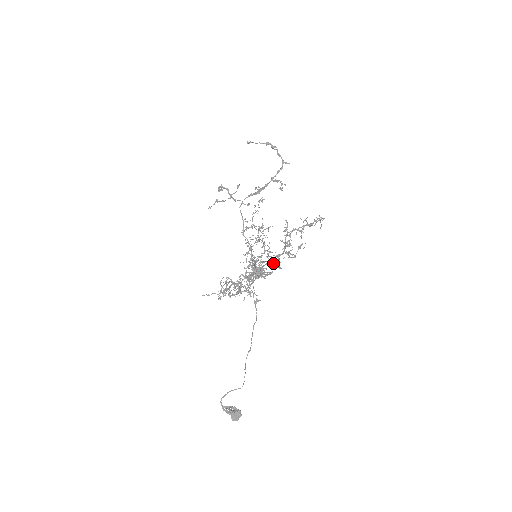
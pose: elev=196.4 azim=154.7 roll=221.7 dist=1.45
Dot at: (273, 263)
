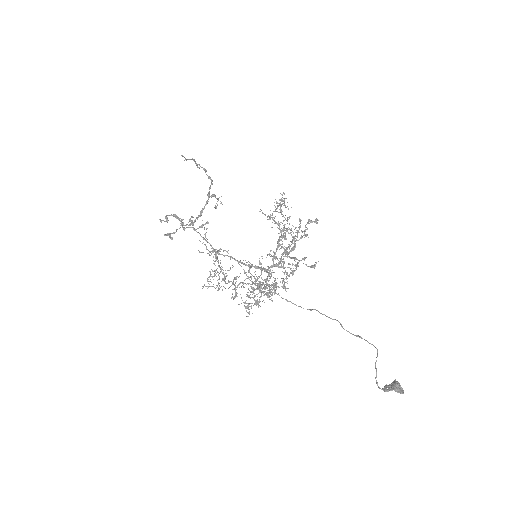
Dot at: (281, 247)
